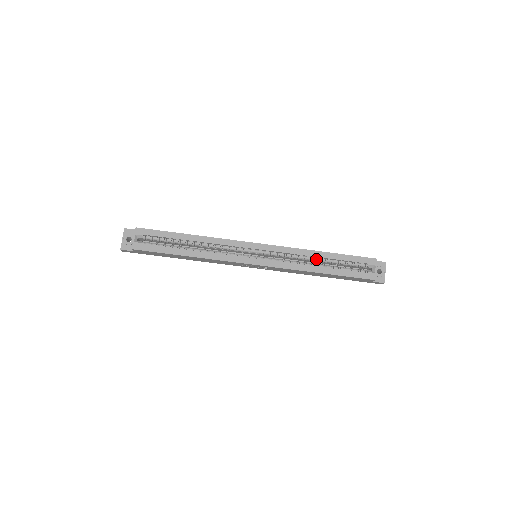
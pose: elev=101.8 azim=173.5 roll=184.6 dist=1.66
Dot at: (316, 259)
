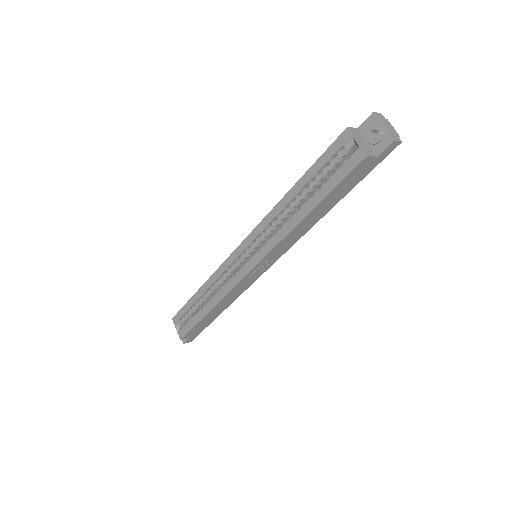
Dot at: (292, 204)
